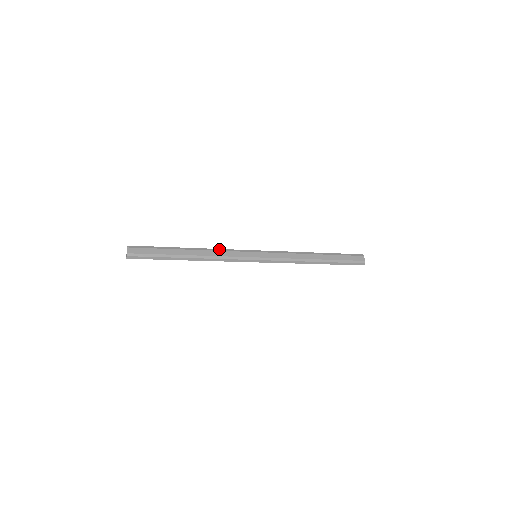
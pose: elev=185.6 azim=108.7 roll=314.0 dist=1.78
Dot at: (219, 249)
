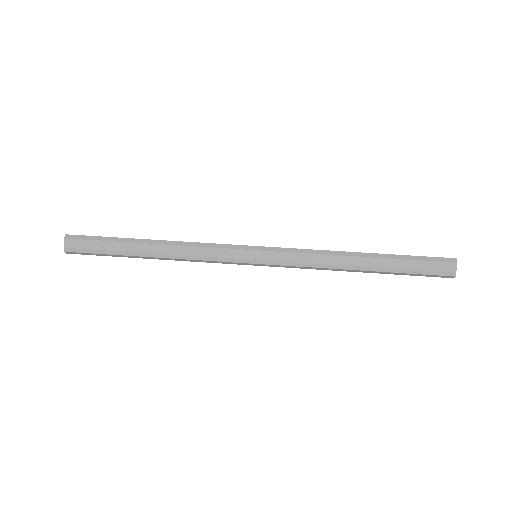
Dot at: (198, 243)
